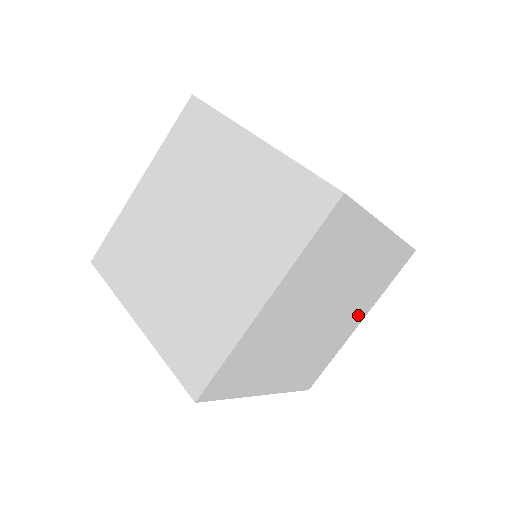
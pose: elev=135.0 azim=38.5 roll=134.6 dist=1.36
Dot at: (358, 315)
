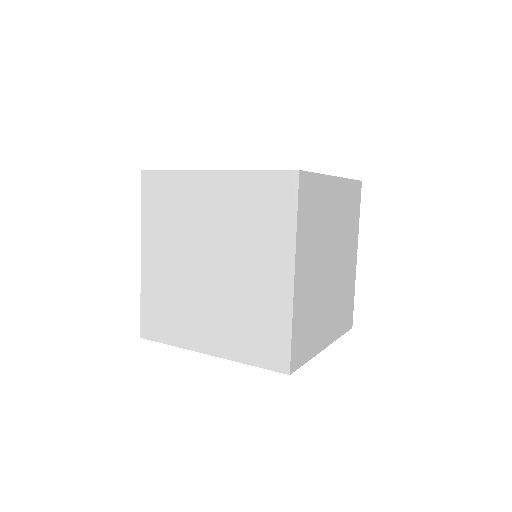
Dot at: (329, 329)
